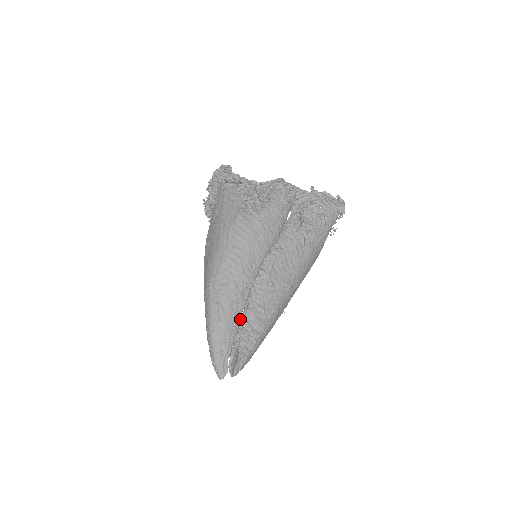
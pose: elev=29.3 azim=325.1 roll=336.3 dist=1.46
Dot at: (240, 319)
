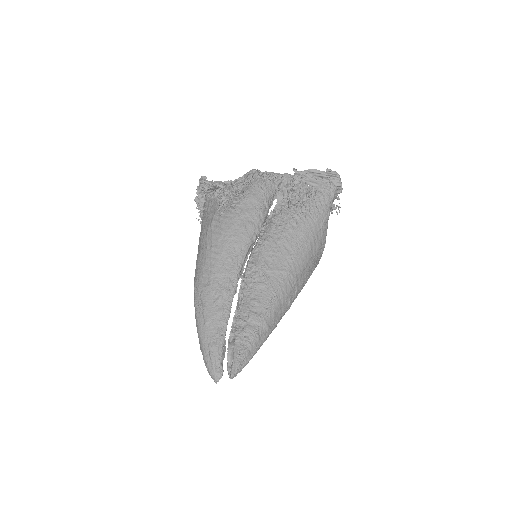
Dot at: (229, 316)
